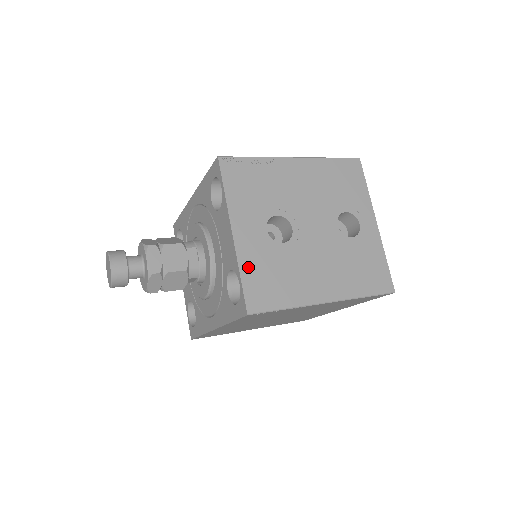
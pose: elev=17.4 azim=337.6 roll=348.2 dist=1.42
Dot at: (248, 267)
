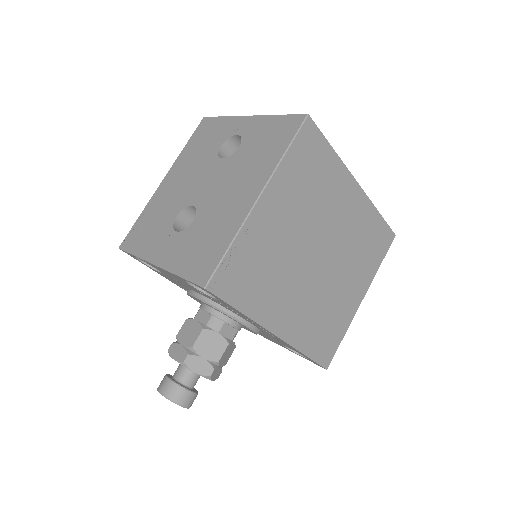
Dot at: (181, 265)
